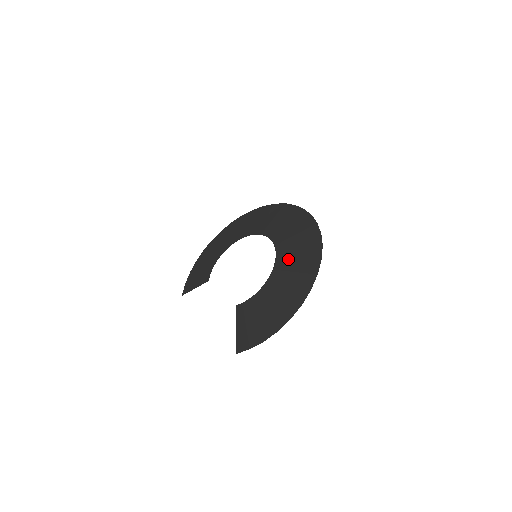
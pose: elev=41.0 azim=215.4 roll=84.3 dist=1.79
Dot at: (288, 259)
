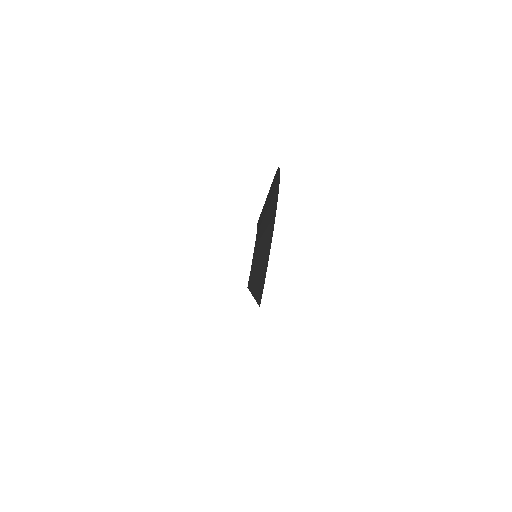
Dot at: (263, 208)
